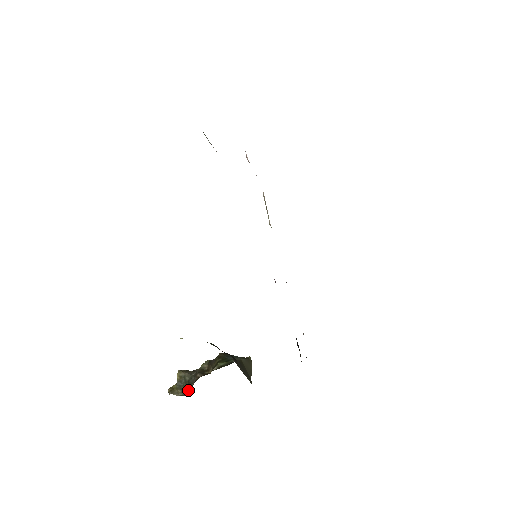
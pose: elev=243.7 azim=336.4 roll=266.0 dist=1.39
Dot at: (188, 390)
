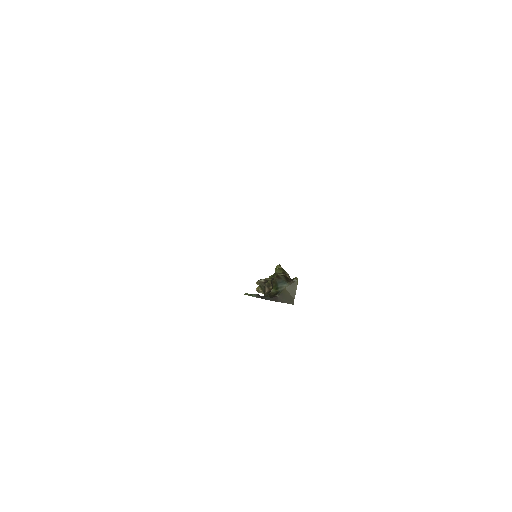
Dot at: occluded
